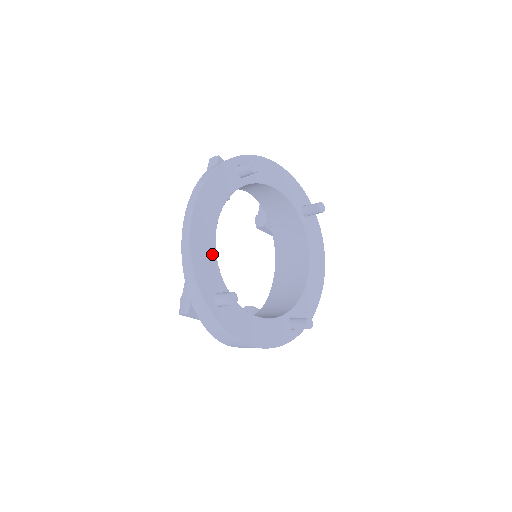
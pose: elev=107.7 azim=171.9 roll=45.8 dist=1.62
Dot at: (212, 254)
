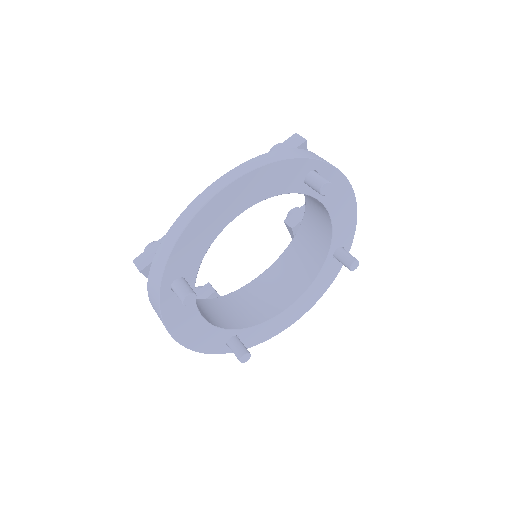
Dot at: (209, 240)
